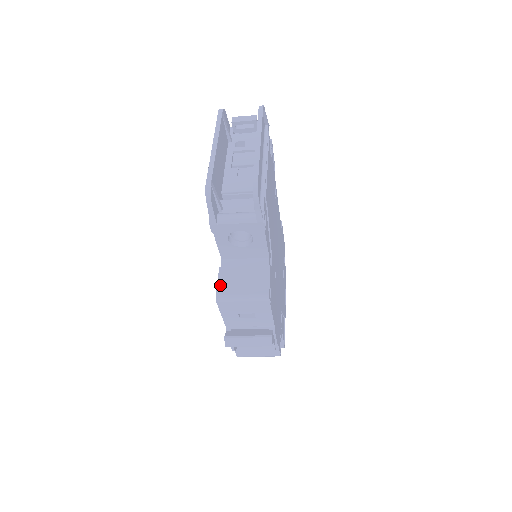
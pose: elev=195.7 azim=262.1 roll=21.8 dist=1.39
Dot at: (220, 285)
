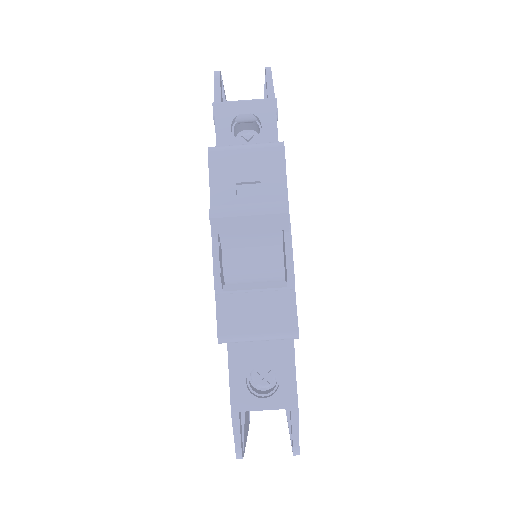
Dot at: occluded
